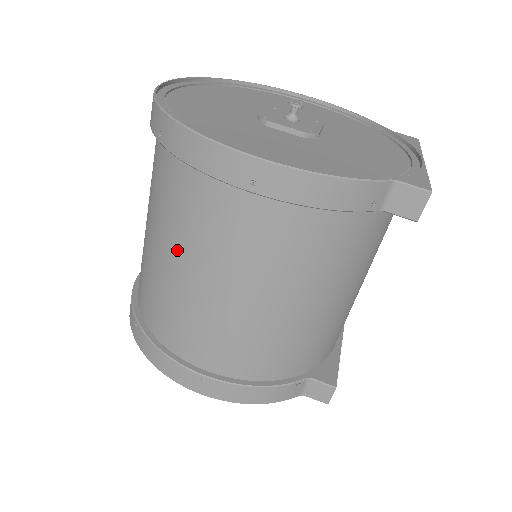
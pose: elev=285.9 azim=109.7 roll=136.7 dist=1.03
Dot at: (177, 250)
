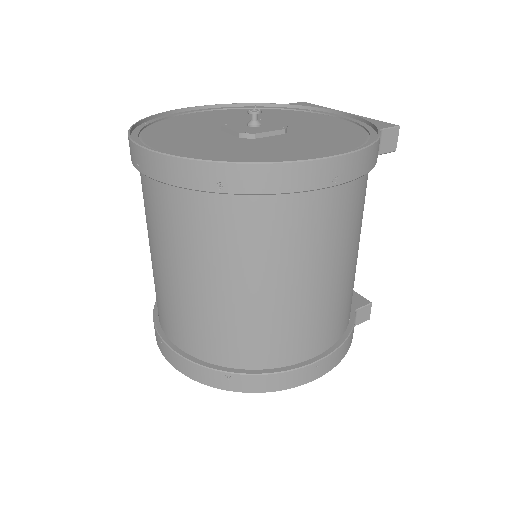
Dot at: (268, 276)
